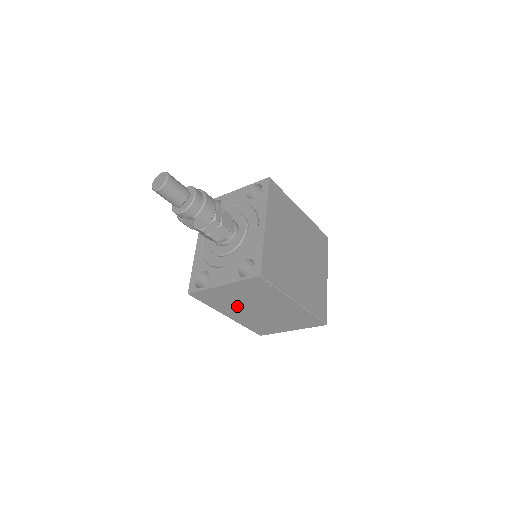
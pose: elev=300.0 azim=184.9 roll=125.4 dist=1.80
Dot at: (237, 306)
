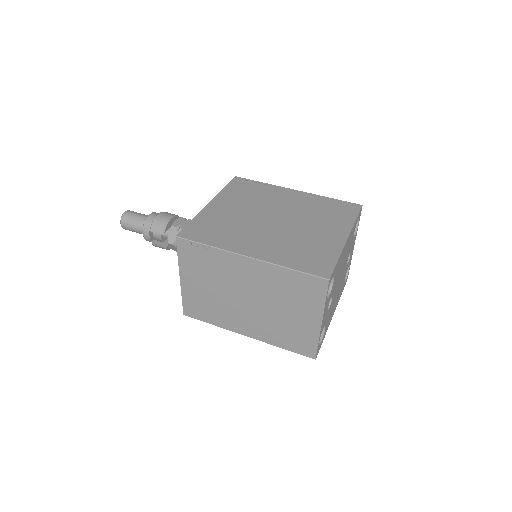
Dot at: (227, 308)
